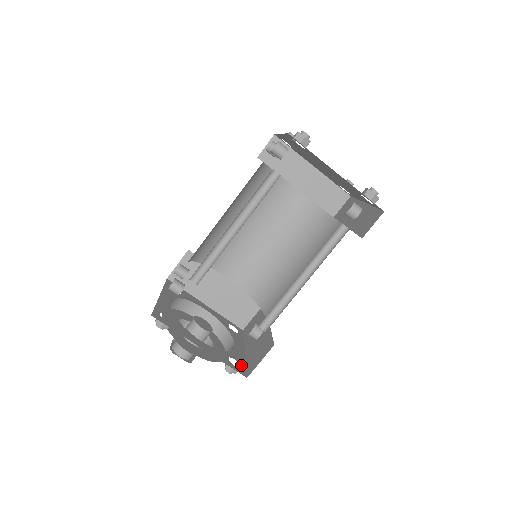
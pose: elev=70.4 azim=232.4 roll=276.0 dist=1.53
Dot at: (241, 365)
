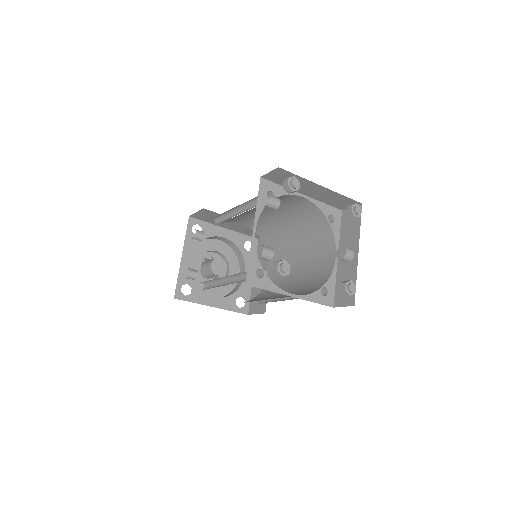
Dot at: (246, 301)
